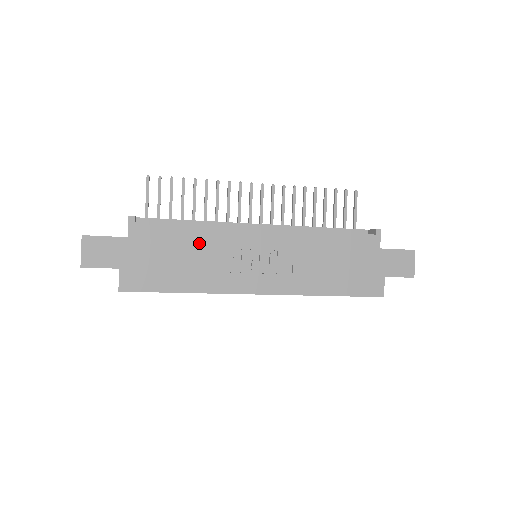
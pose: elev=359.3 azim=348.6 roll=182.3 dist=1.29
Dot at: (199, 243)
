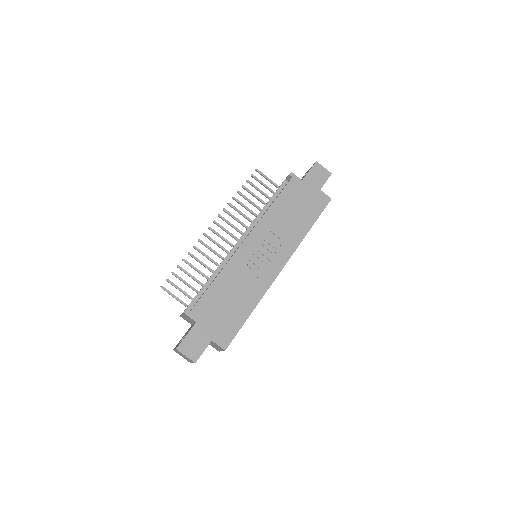
Dot at: (228, 282)
